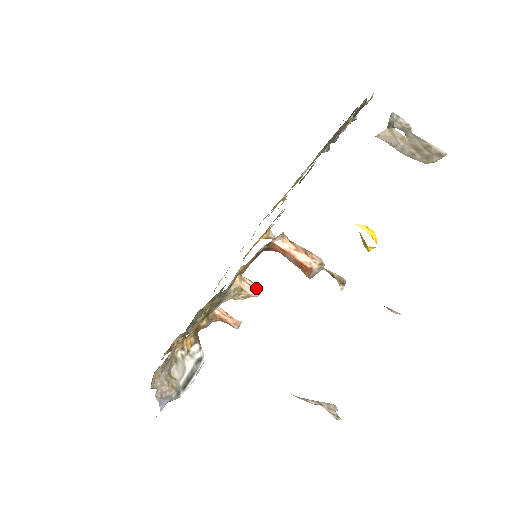
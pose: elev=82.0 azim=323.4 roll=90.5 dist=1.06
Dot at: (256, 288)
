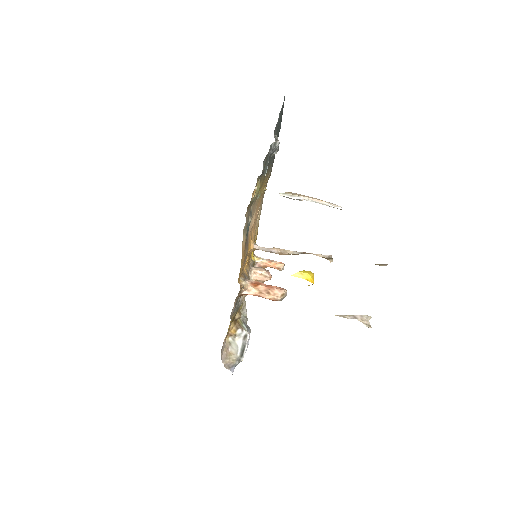
Dot at: (266, 276)
